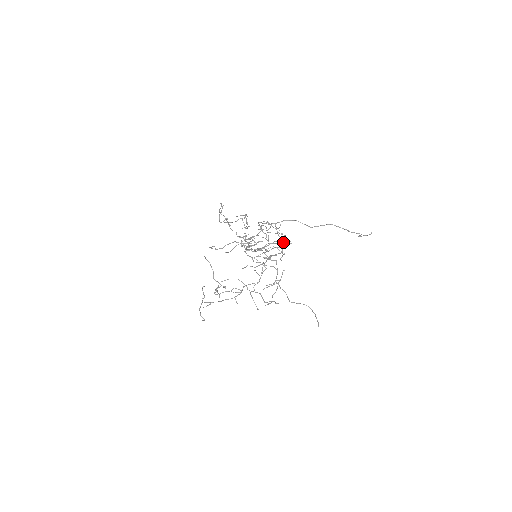
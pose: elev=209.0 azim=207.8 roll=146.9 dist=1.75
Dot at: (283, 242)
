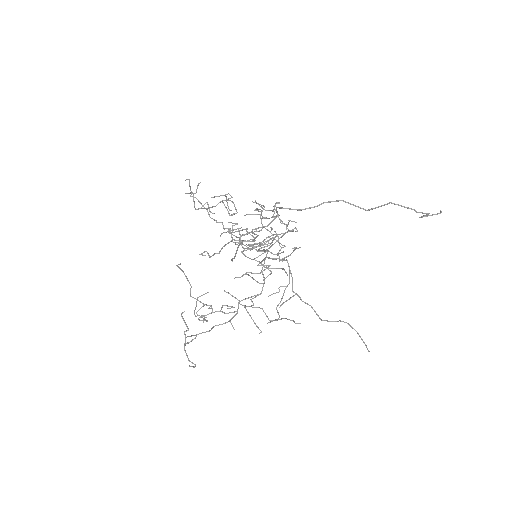
Dot at: occluded
